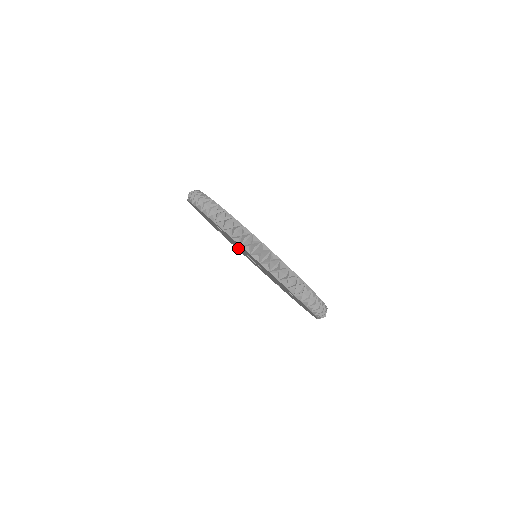
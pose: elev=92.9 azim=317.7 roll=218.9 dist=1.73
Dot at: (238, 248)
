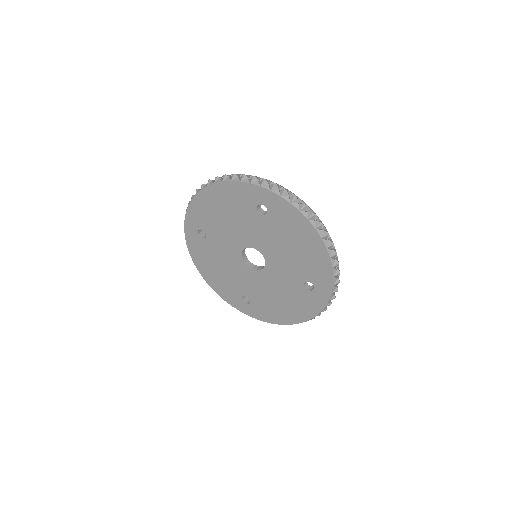
Dot at: (255, 284)
